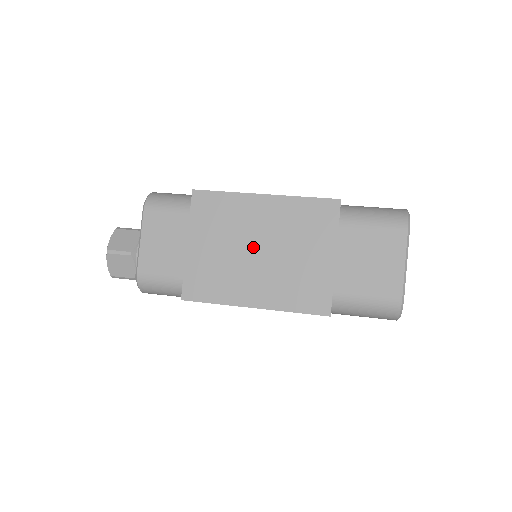
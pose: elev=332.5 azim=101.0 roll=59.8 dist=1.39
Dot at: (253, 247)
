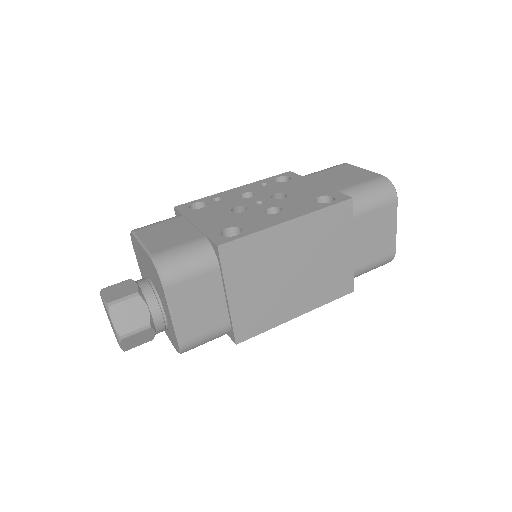
Dot at: (289, 271)
